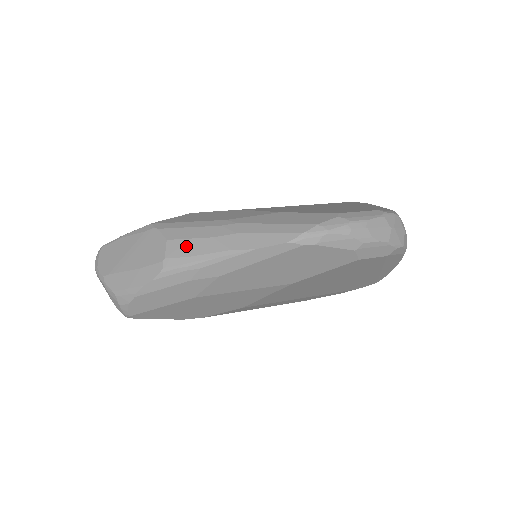
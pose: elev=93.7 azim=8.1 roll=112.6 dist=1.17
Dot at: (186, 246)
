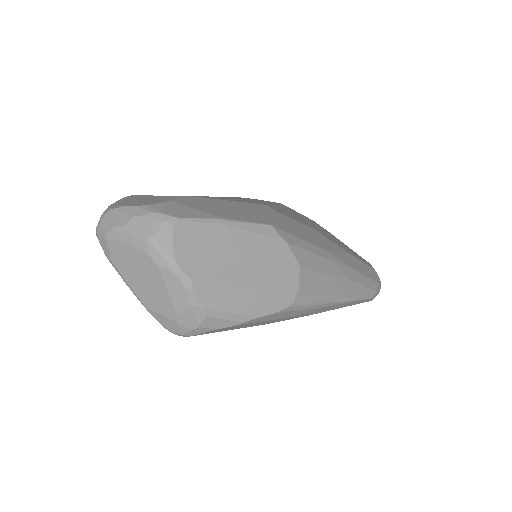
Dot at: (315, 280)
